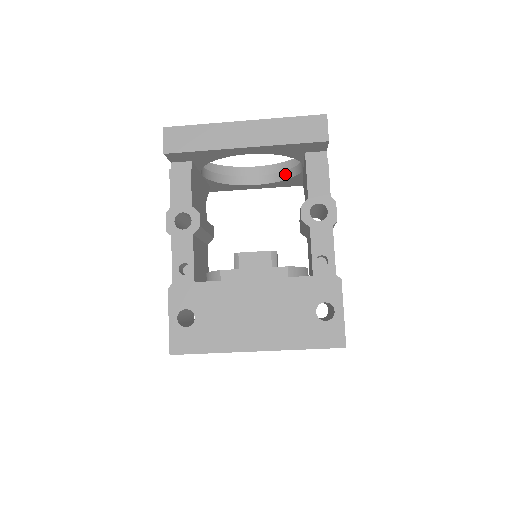
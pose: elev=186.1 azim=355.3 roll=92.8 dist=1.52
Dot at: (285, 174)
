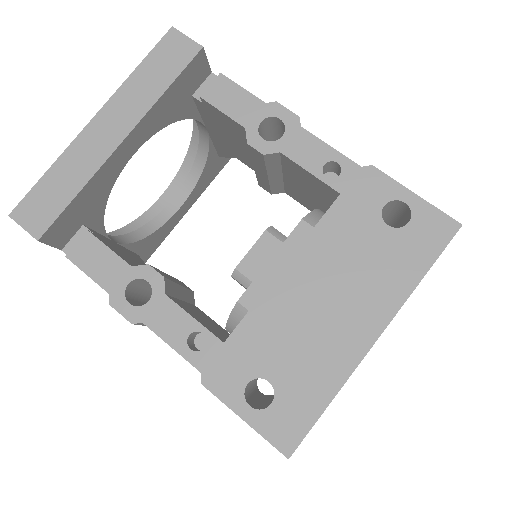
Dot at: (196, 166)
